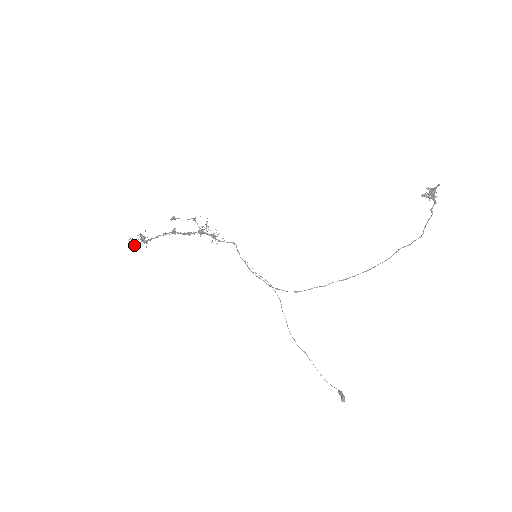
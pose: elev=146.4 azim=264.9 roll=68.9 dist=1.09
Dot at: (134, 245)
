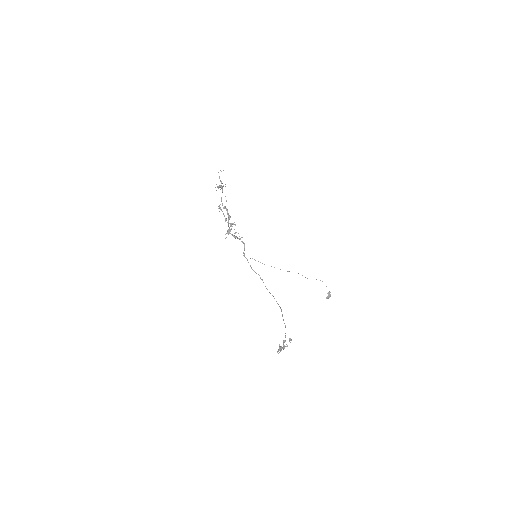
Dot at: (220, 180)
